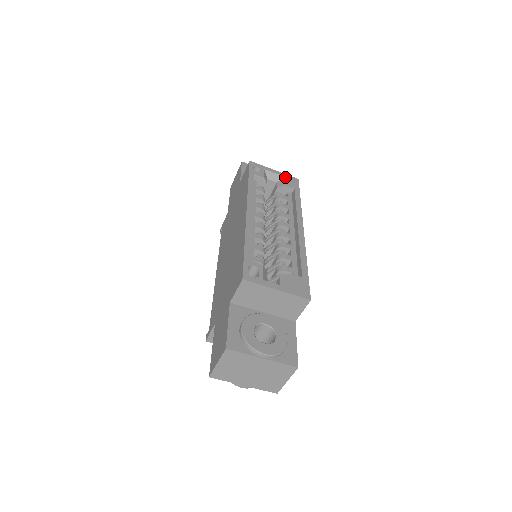
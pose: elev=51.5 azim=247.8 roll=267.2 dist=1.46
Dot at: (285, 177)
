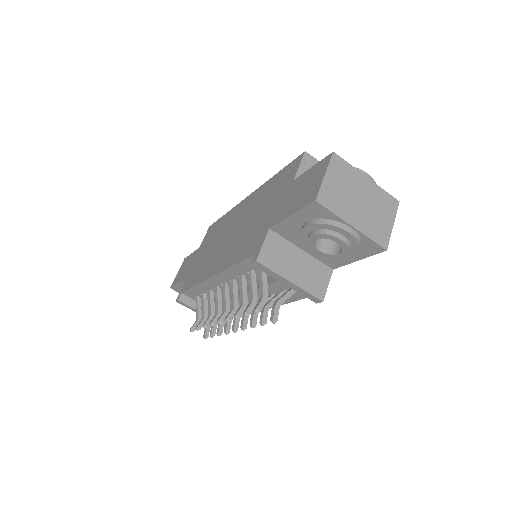
Dot at: occluded
